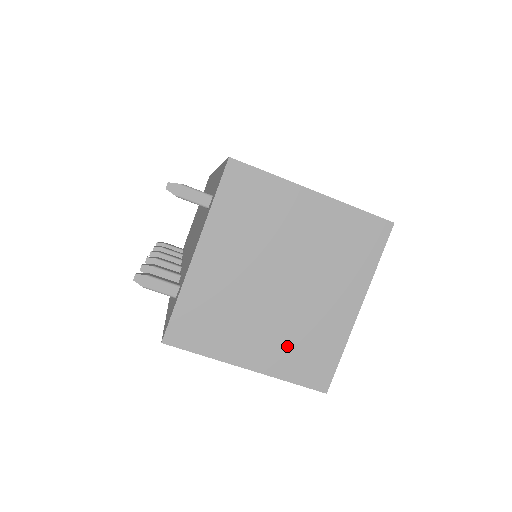
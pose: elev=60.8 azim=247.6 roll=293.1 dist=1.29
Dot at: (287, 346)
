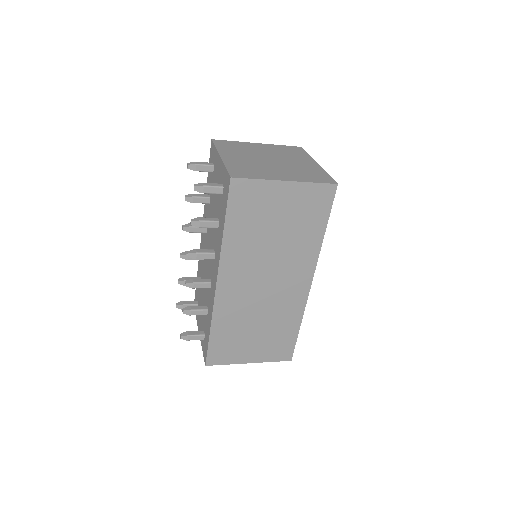
Dot at: occluded
